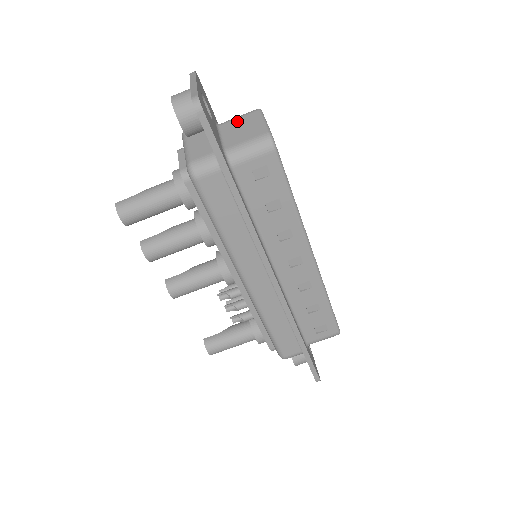
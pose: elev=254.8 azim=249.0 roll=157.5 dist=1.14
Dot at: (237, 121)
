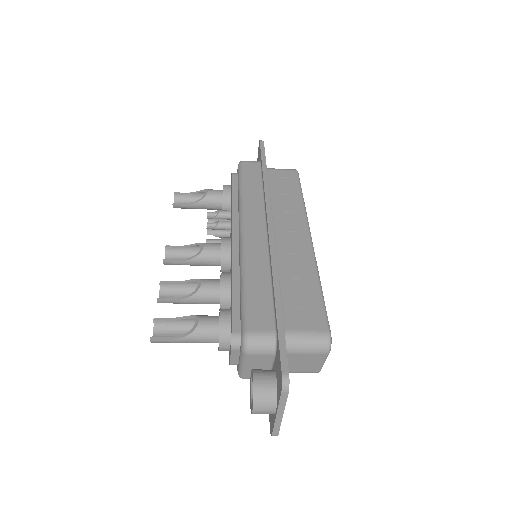
Dot at: (302, 357)
